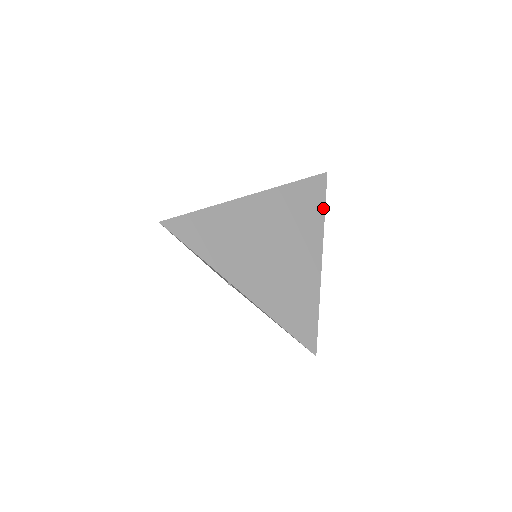
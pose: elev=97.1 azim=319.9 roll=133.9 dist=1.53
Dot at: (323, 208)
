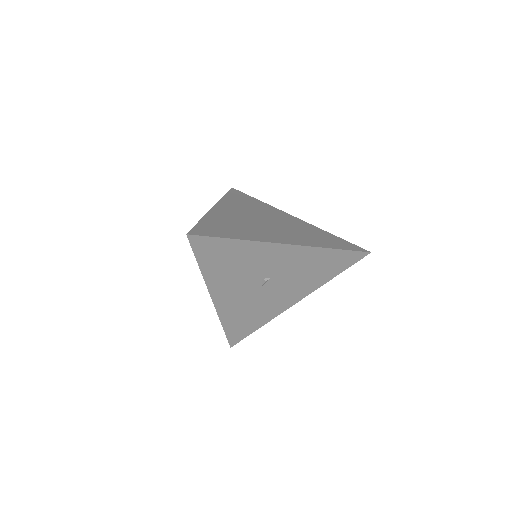
Dot at: (256, 200)
